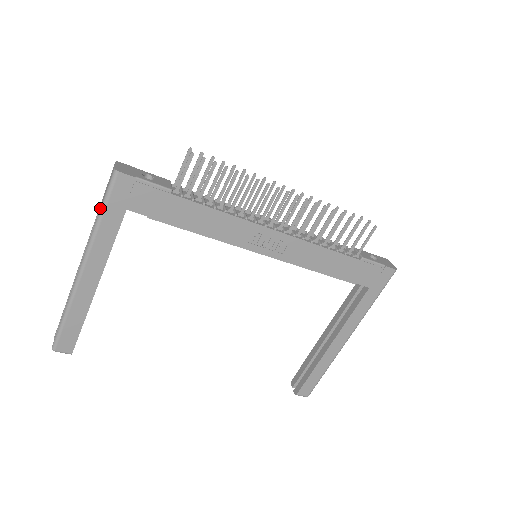
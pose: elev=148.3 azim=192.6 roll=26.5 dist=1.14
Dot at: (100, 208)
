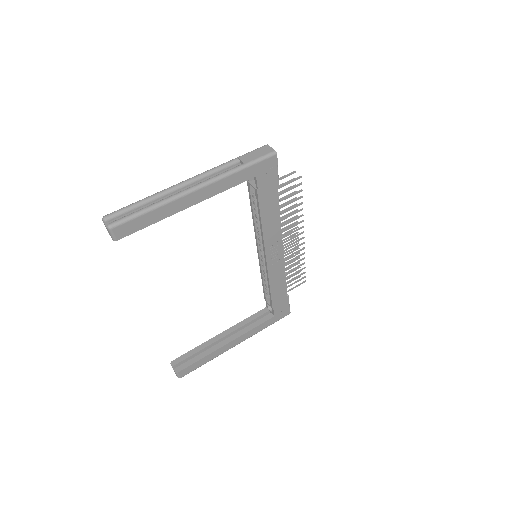
Dot at: (247, 163)
